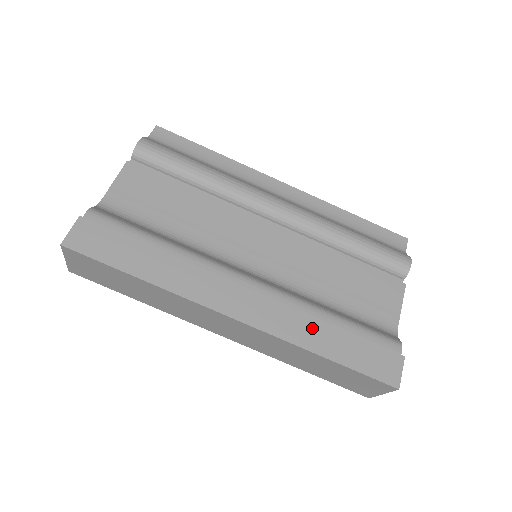
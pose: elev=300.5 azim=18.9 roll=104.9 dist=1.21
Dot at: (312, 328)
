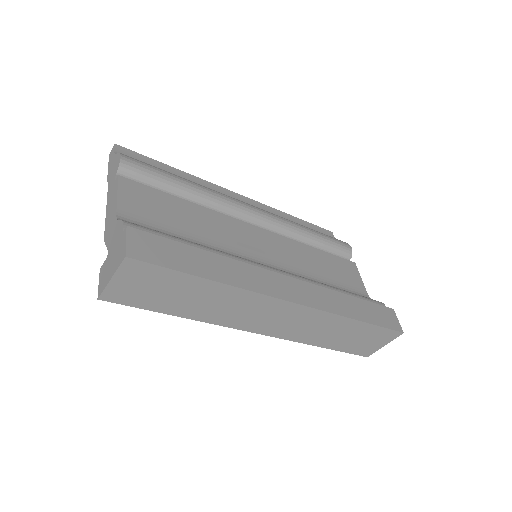
Dot at: (340, 300)
